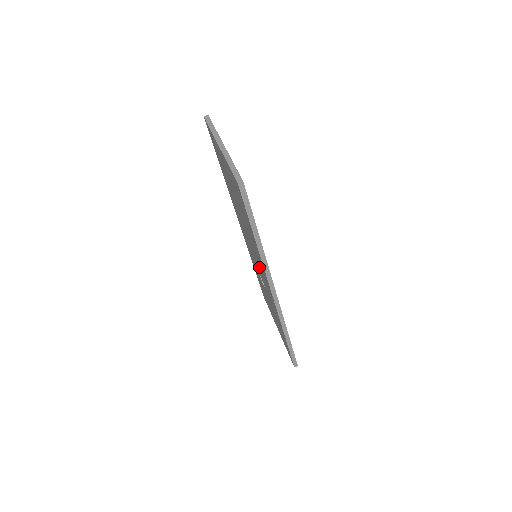
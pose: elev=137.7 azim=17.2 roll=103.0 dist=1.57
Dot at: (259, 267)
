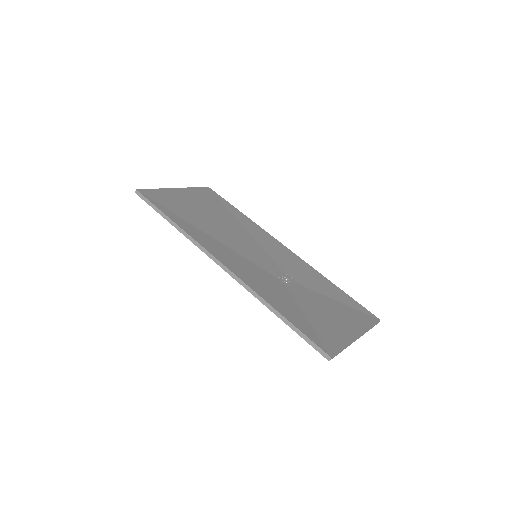
Dot at: occluded
